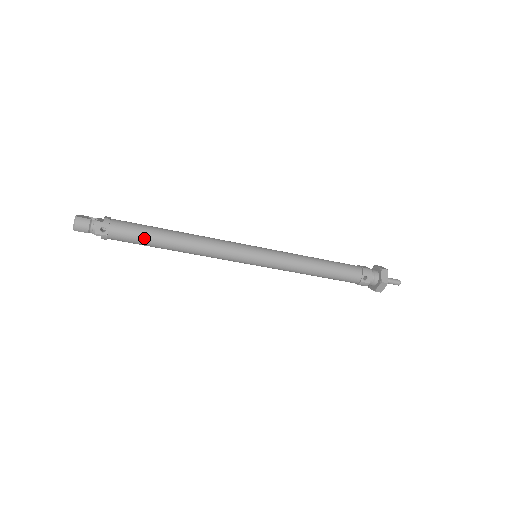
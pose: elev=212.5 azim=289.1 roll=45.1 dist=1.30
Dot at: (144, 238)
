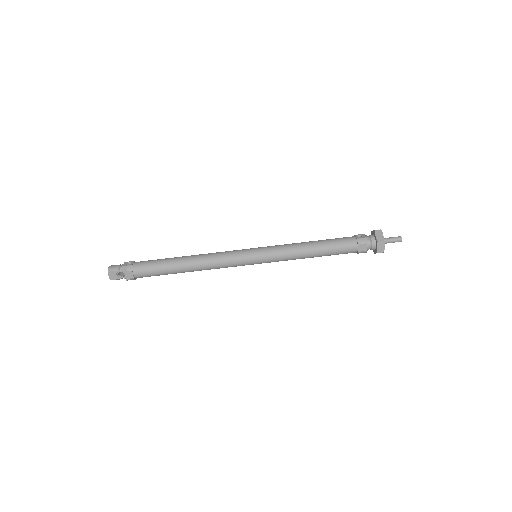
Dot at: (160, 261)
